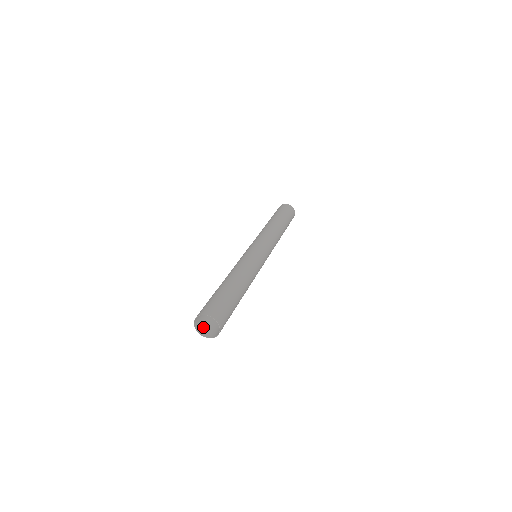
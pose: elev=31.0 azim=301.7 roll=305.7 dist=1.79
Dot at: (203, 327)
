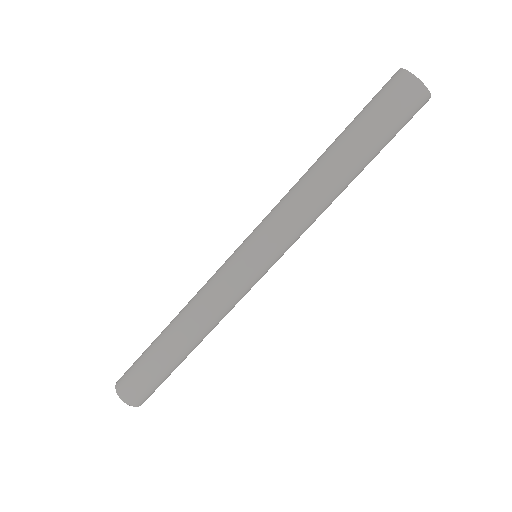
Dot at: occluded
